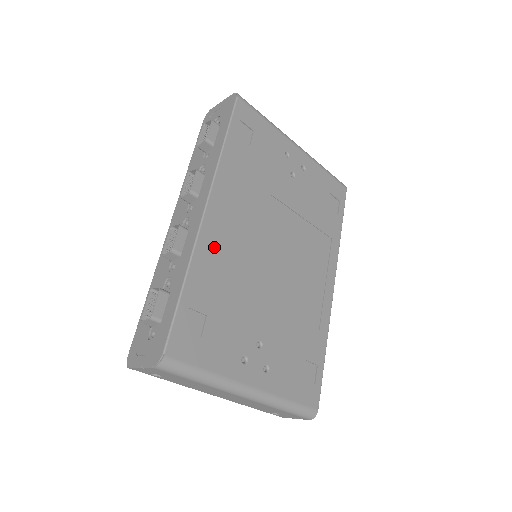
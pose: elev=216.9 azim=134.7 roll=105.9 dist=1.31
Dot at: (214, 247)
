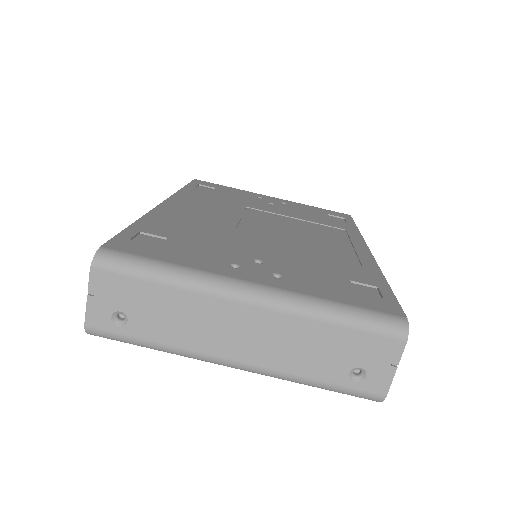
Dot at: (175, 215)
